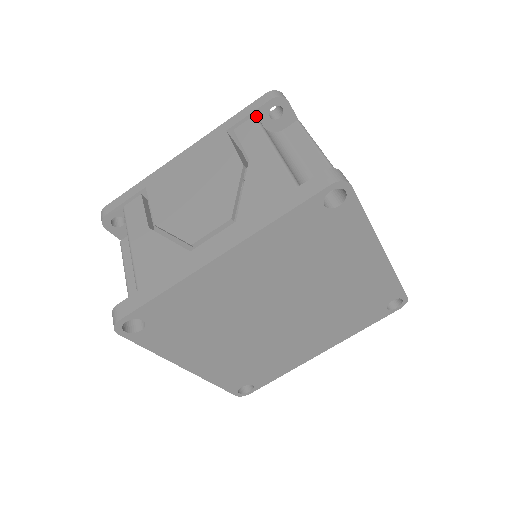
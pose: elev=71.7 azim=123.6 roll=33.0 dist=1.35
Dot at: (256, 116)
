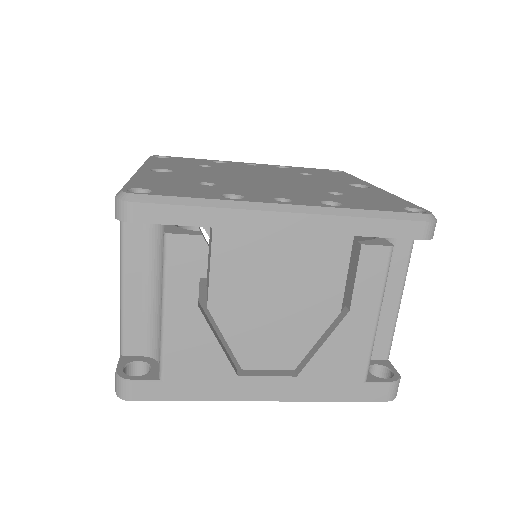
Dot at: occluded
